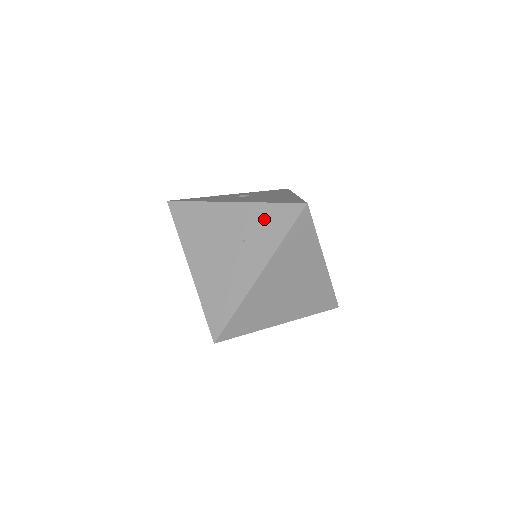
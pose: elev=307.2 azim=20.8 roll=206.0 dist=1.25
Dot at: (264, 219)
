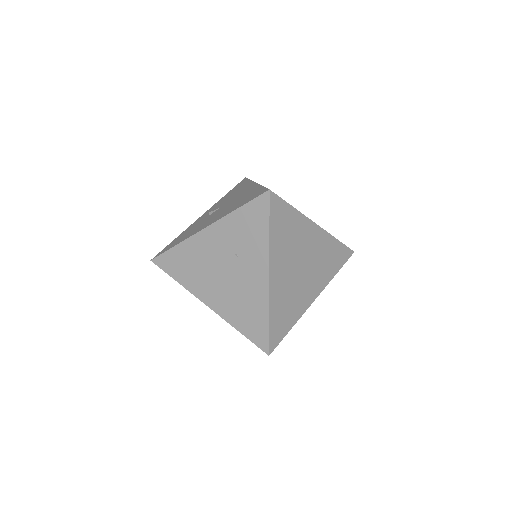
Dot at: (242, 226)
